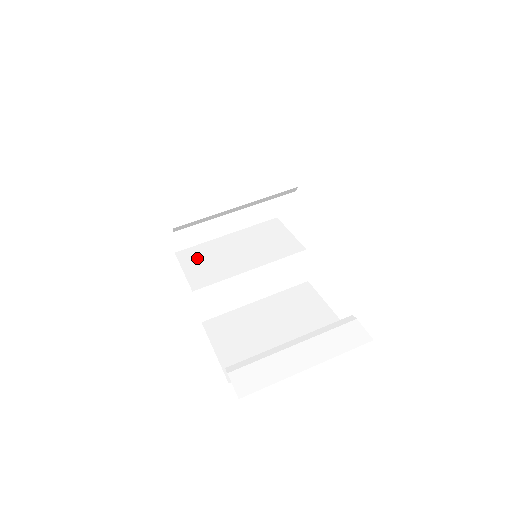
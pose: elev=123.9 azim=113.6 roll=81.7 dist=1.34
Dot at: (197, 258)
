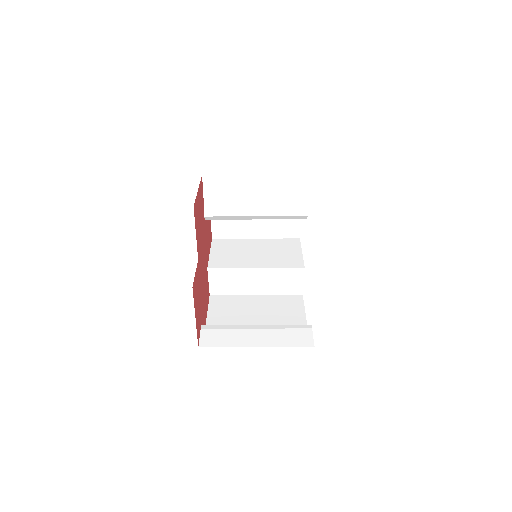
Dot at: (225, 247)
